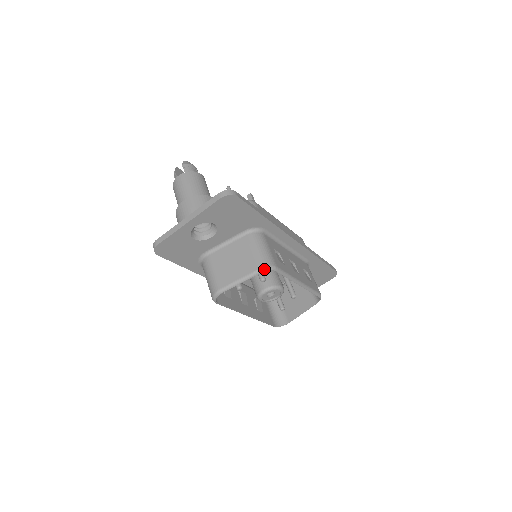
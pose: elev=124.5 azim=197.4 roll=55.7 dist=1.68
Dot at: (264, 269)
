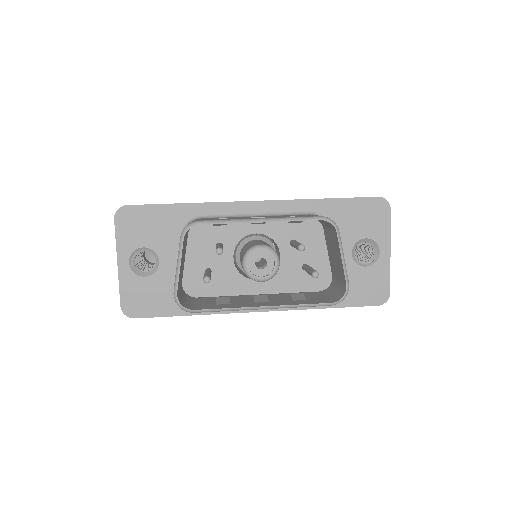
Dot at: (183, 232)
